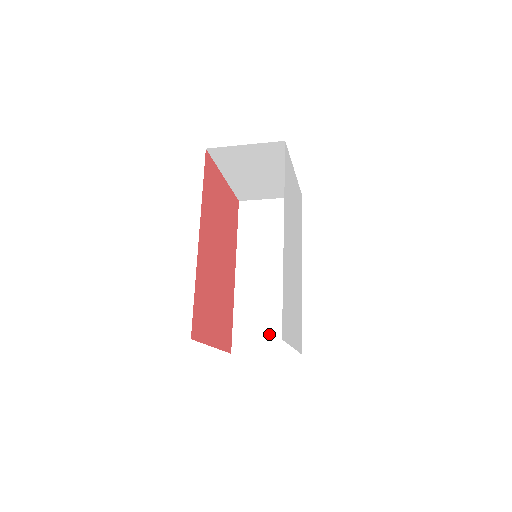
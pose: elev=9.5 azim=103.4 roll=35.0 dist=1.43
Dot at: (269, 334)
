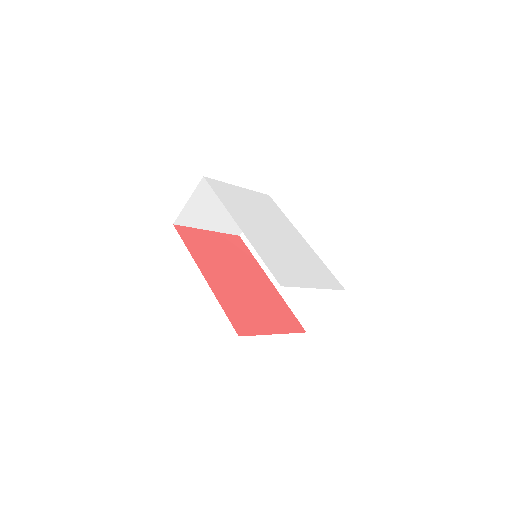
Dot at: (317, 297)
